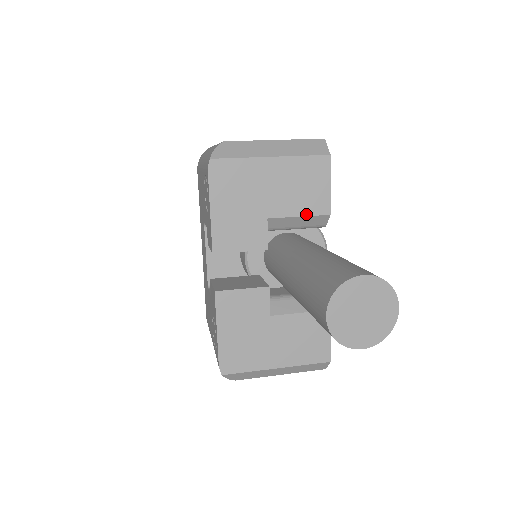
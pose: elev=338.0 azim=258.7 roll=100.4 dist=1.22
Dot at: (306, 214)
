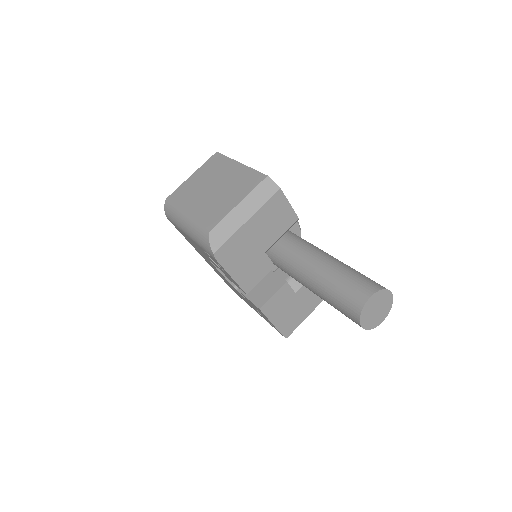
Dot at: (285, 231)
